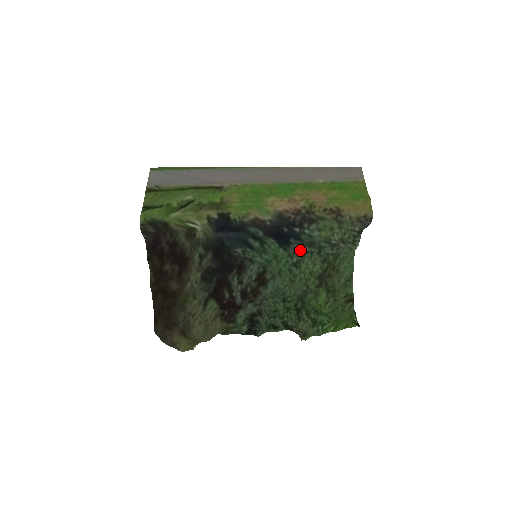
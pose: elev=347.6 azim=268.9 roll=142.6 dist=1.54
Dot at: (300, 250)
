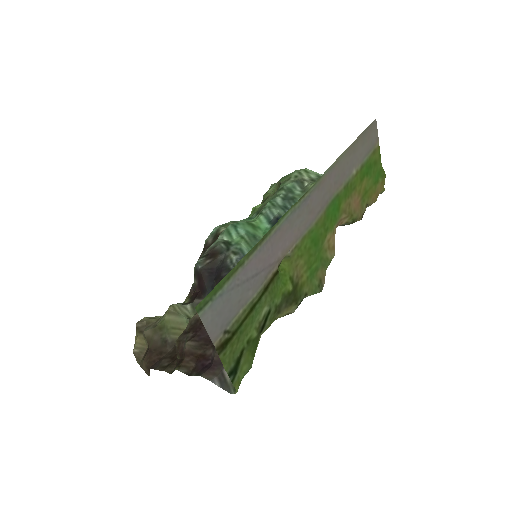
Dot at: (270, 202)
